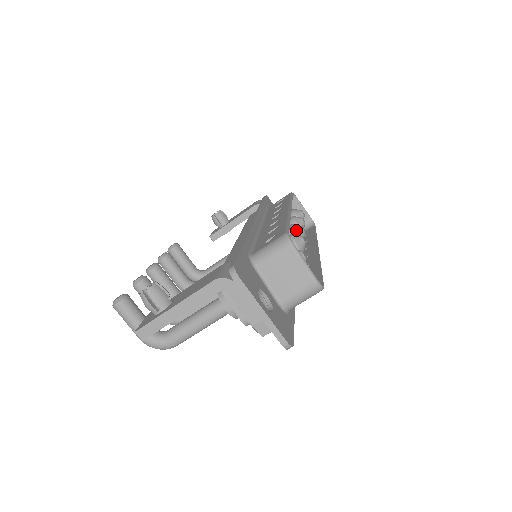
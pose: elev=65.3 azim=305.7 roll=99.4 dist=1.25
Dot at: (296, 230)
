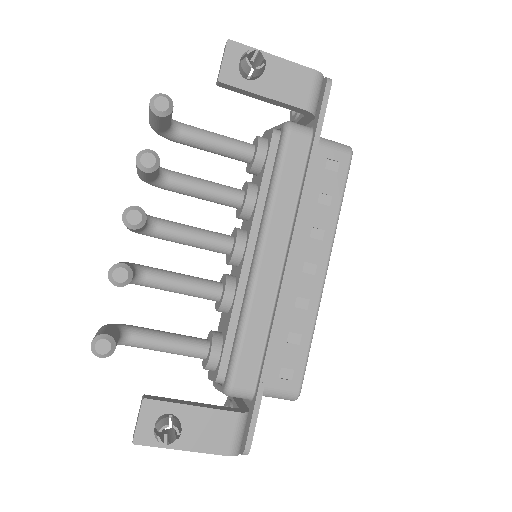
Dot at: occluded
